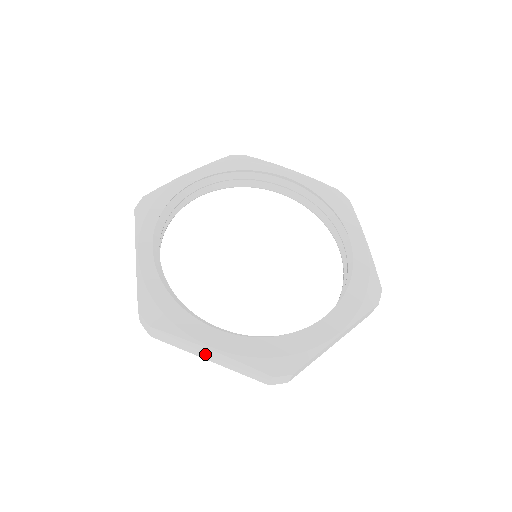
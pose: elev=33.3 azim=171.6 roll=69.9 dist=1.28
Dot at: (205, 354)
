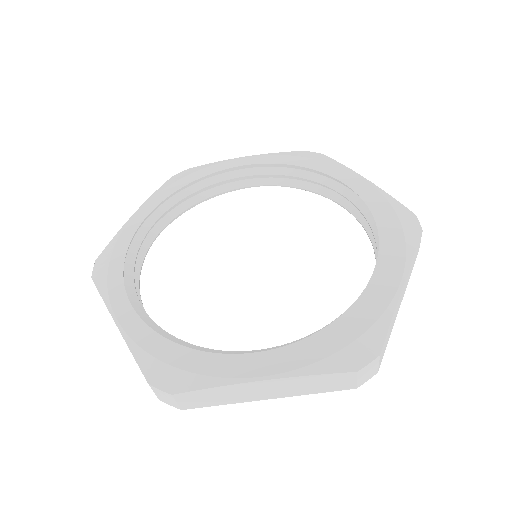
Dot at: (259, 392)
